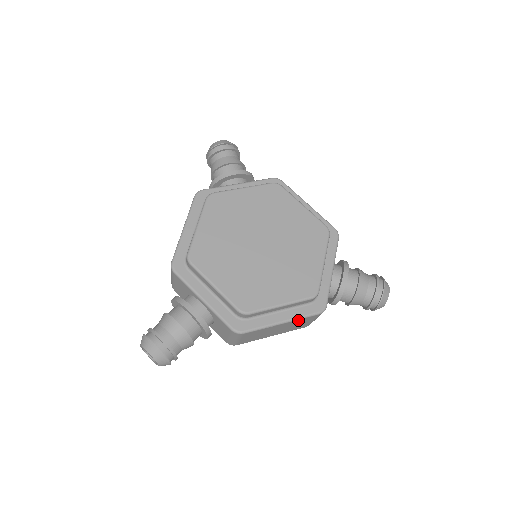
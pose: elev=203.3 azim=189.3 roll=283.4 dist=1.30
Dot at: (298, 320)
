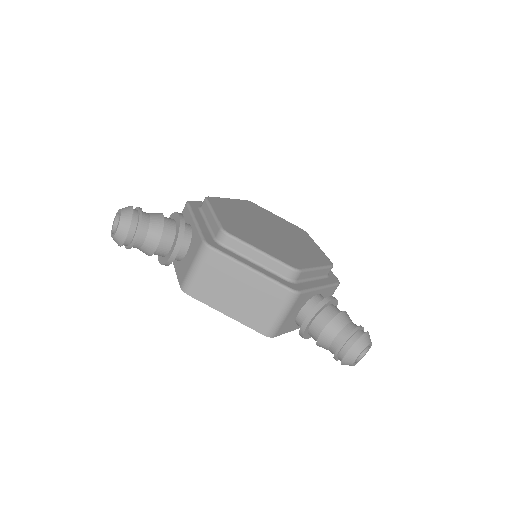
Dot at: (266, 282)
